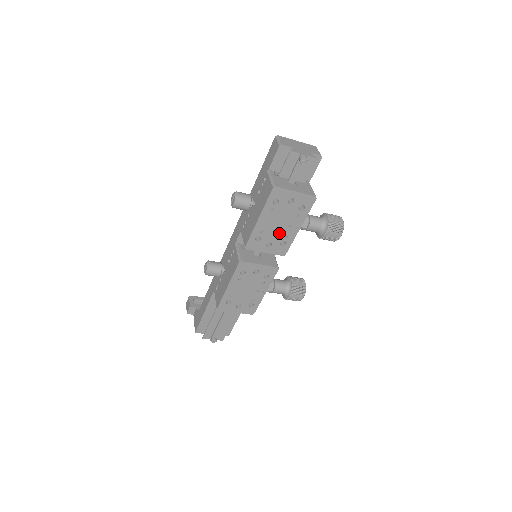
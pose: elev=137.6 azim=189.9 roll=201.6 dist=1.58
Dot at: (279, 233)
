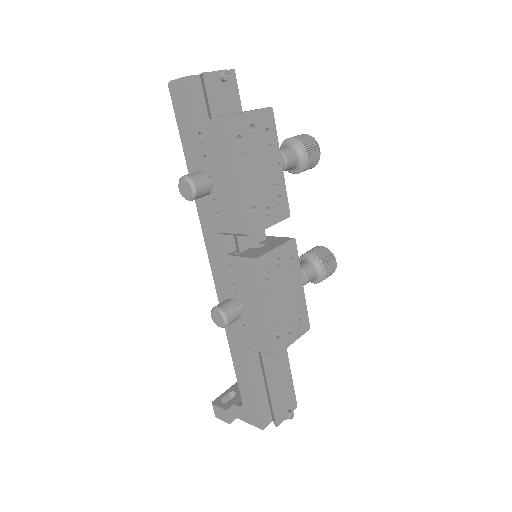
Dot at: (267, 186)
